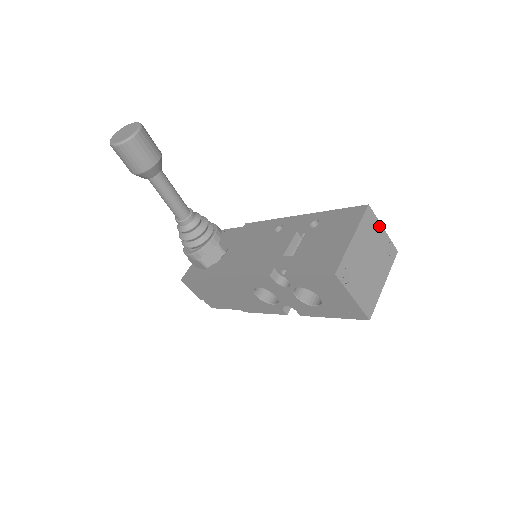
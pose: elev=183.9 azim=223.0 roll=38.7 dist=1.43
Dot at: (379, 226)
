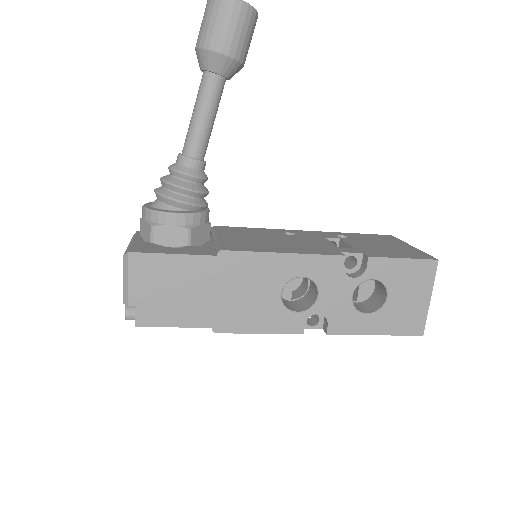
Dot at: occluded
